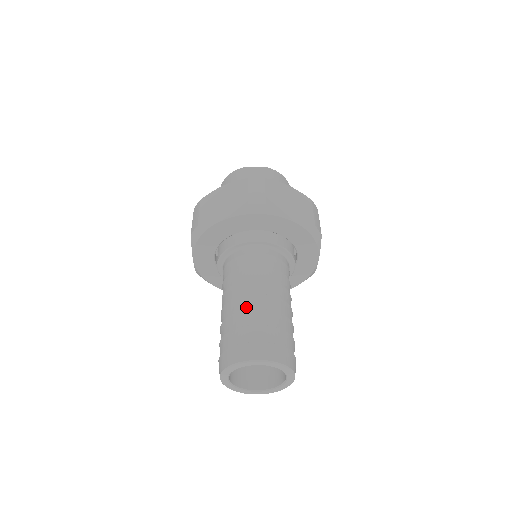
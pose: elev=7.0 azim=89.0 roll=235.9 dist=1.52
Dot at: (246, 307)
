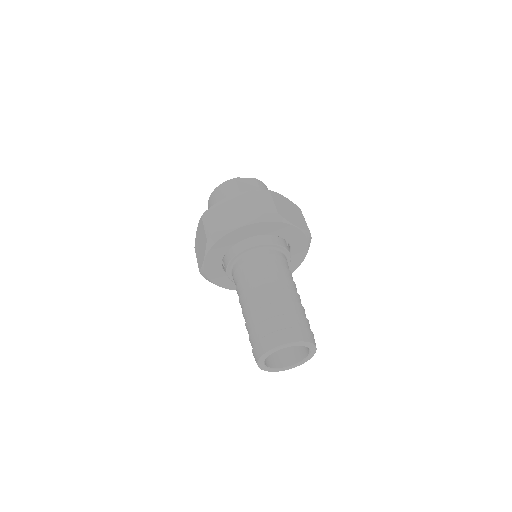
Dot at: (274, 300)
